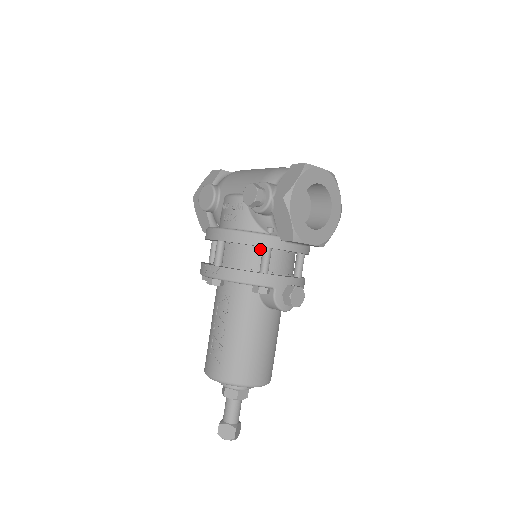
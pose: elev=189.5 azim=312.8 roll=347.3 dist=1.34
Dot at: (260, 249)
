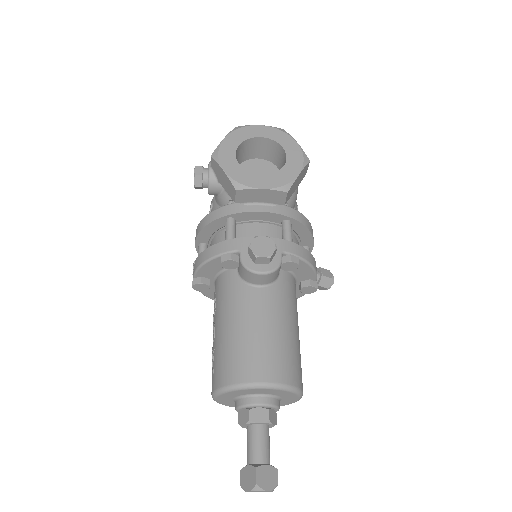
Dot at: occluded
